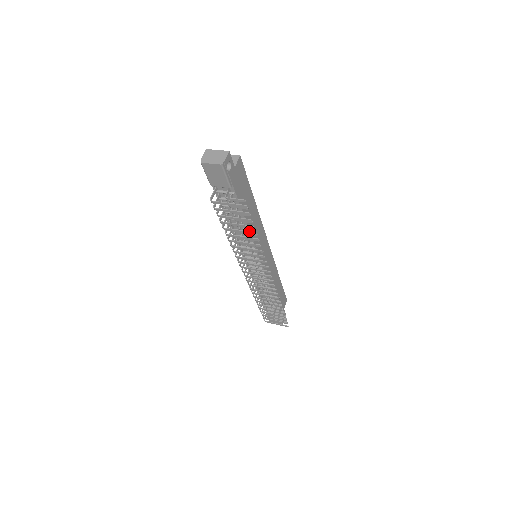
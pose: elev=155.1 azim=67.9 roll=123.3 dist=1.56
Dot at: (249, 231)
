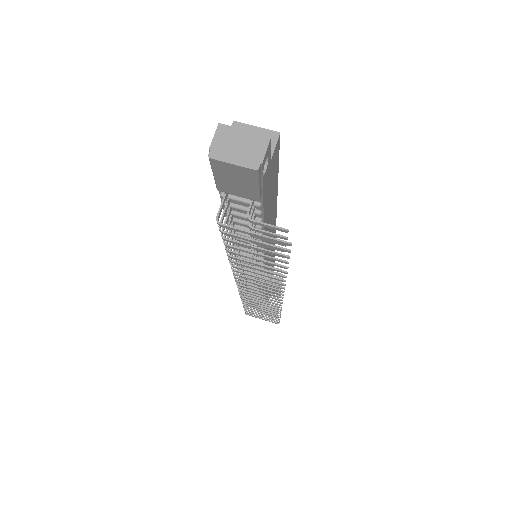
Dot at: (275, 263)
